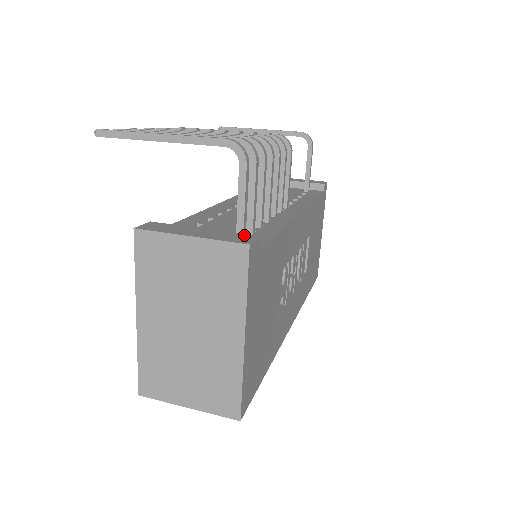
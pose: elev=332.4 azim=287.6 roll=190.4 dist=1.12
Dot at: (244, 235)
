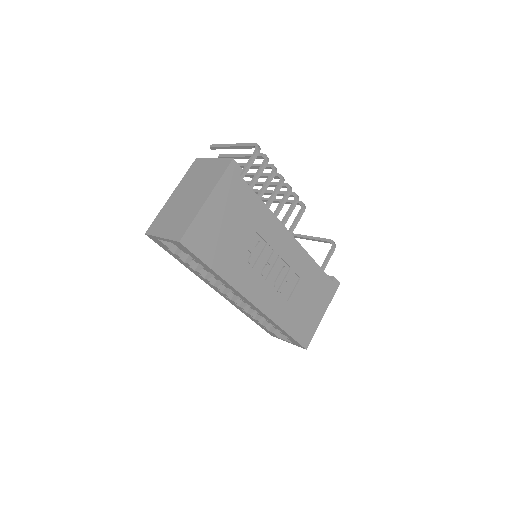
Dot at: occluded
